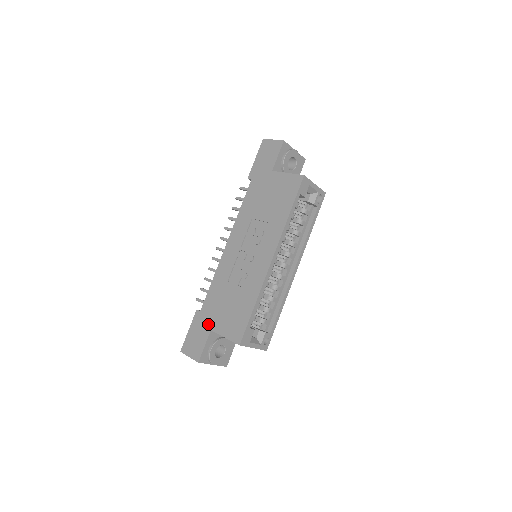
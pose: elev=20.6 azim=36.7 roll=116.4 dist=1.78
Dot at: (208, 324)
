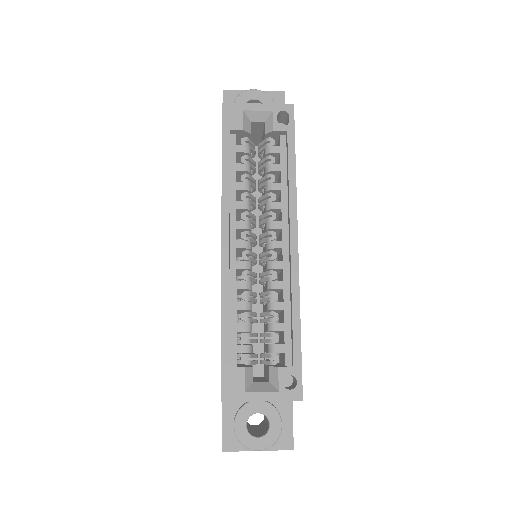
Dot at: occluded
